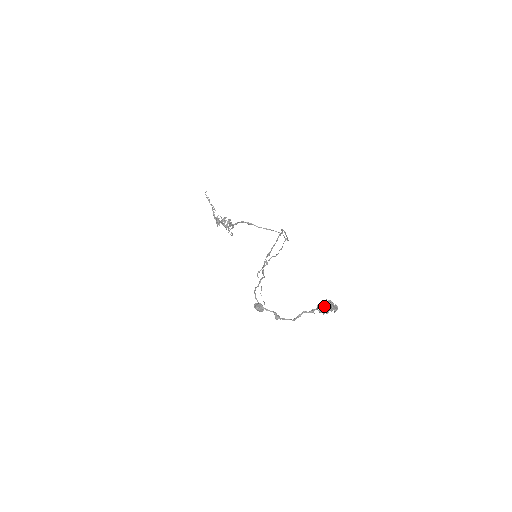
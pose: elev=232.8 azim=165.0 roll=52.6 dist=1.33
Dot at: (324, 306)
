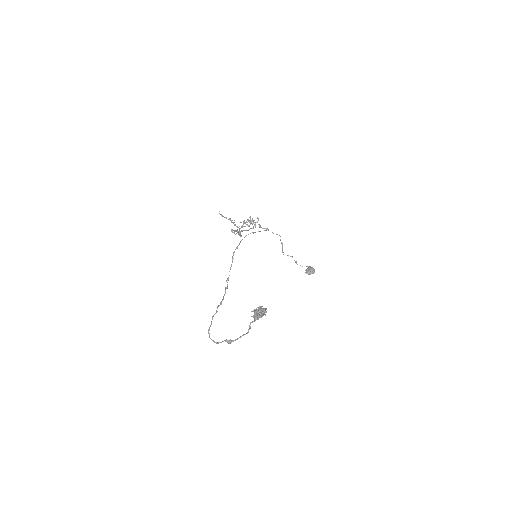
Dot at: (254, 315)
